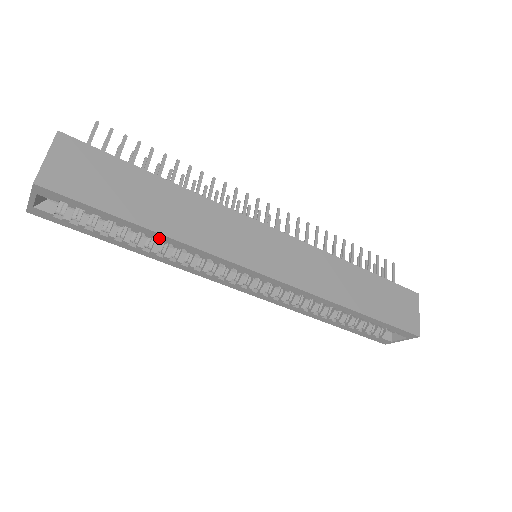
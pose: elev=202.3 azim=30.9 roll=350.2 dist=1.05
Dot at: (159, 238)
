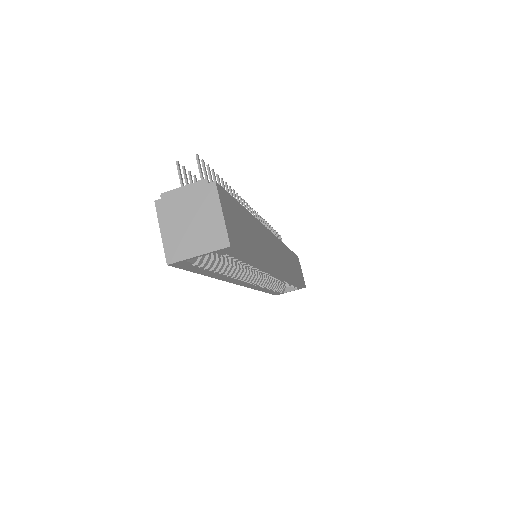
Dot at: (255, 266)
